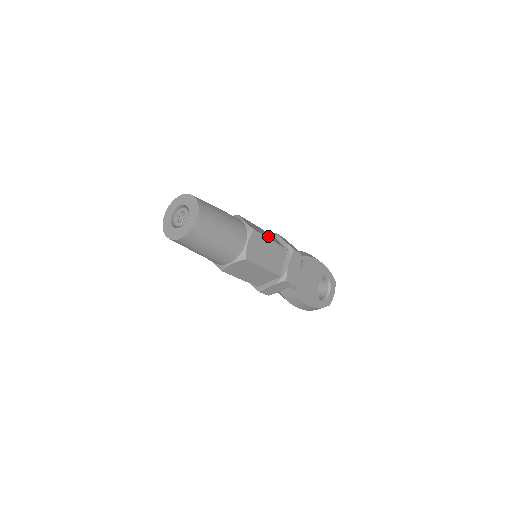
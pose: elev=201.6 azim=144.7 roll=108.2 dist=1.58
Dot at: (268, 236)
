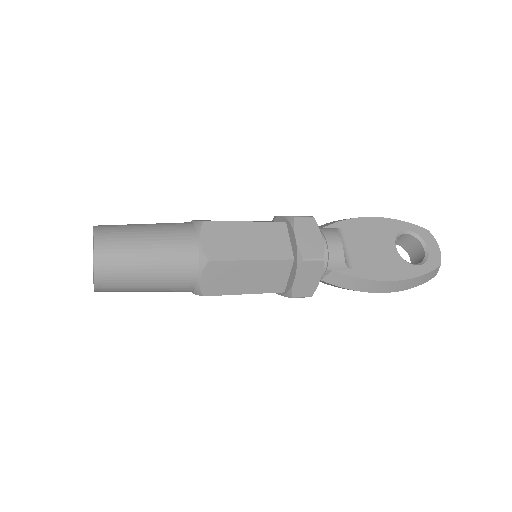
Dot at: occluded
